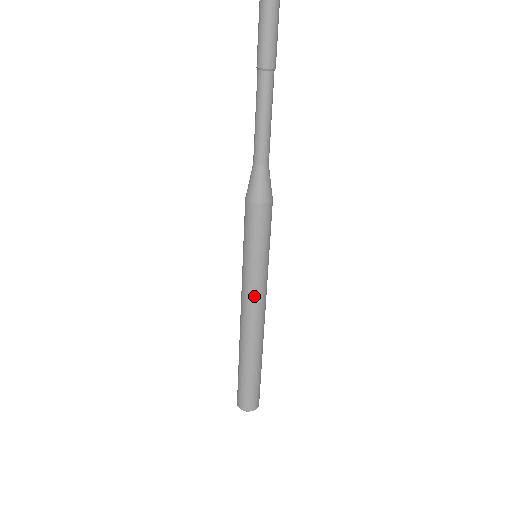
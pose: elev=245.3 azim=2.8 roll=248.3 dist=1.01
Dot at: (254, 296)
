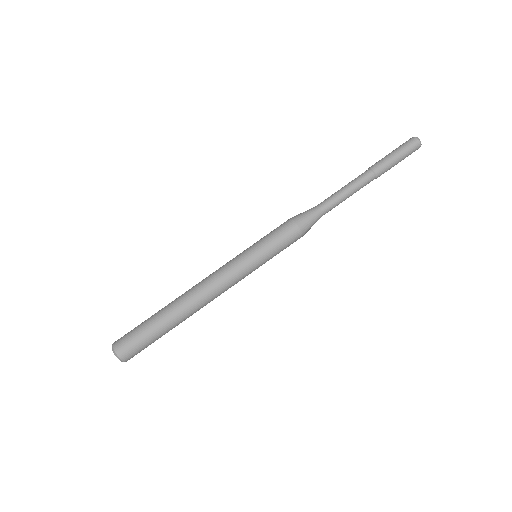
Dot at: (231, 278)
